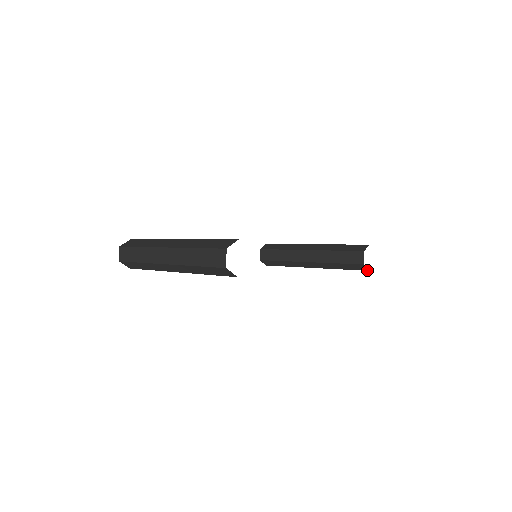
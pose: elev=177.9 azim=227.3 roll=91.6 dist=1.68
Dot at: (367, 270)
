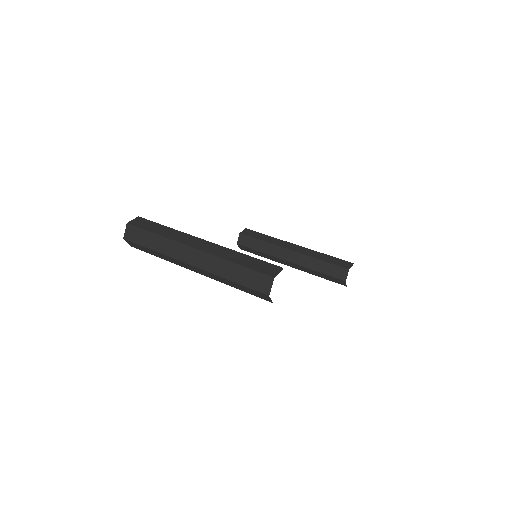
Dot at: (345, 285)
